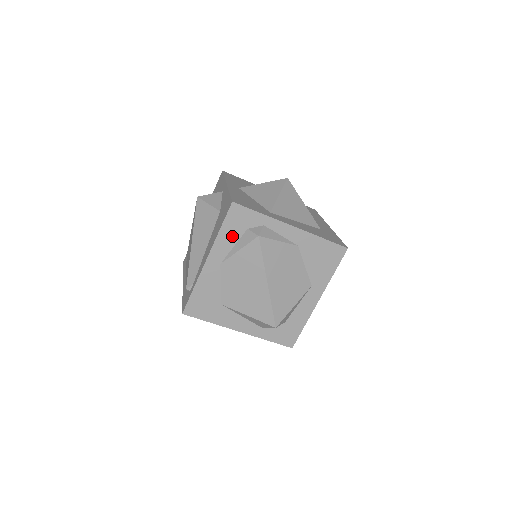
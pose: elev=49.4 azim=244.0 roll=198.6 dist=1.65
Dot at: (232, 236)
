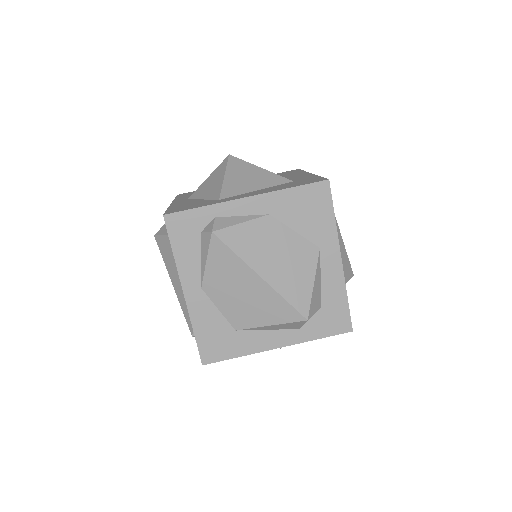
Dot at: (191, 251)
